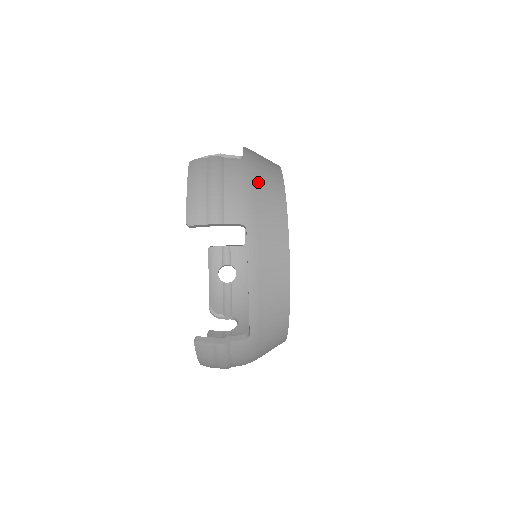
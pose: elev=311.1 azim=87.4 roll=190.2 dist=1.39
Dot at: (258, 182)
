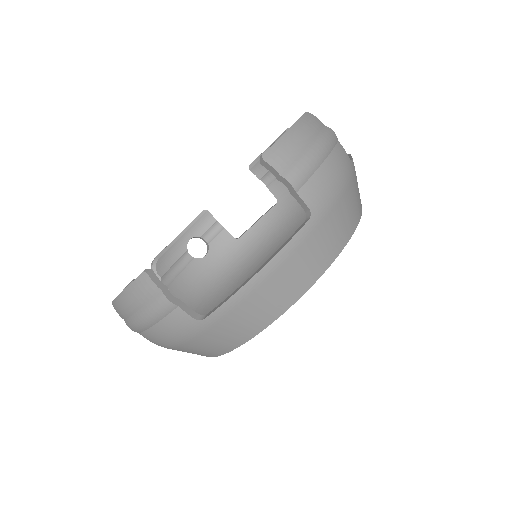
Dot at: (349, 192)
